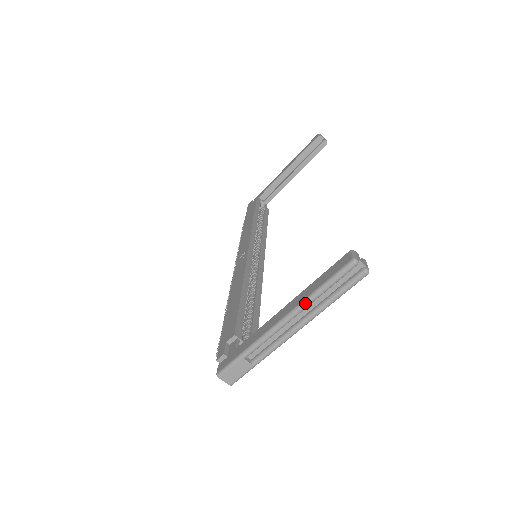
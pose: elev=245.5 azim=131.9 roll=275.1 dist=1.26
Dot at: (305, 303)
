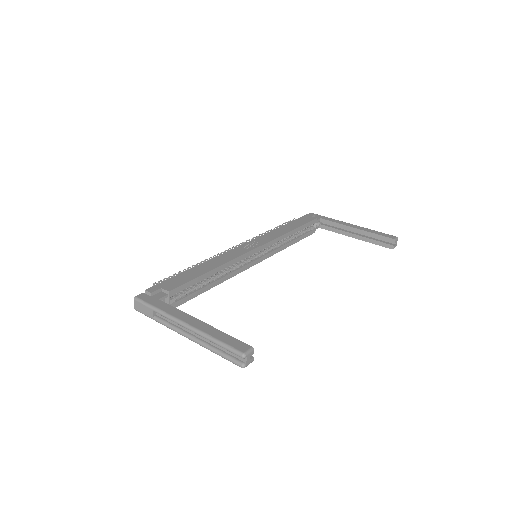
Dot at: (203, 335)
